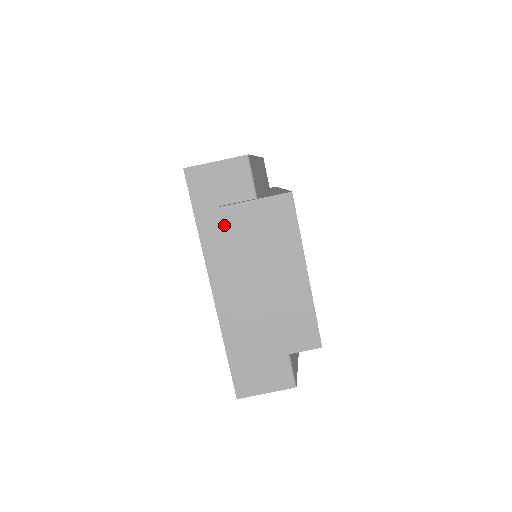
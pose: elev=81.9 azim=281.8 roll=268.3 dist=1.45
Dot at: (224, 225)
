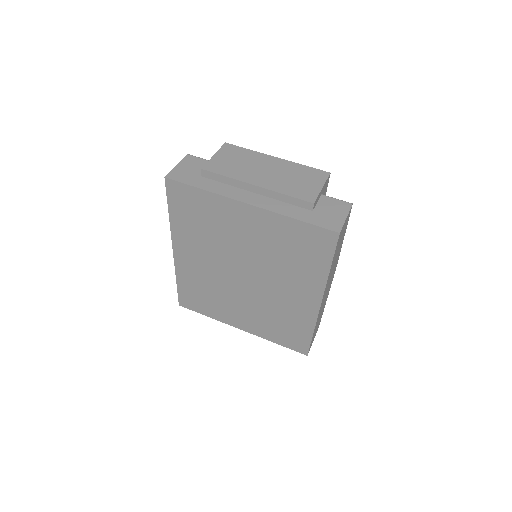
Dot at: (214, 171)
